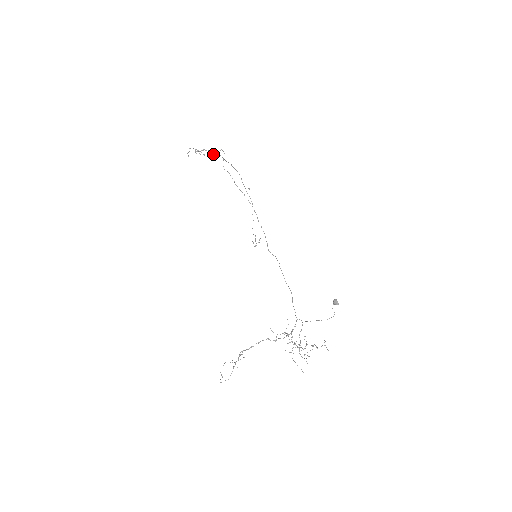
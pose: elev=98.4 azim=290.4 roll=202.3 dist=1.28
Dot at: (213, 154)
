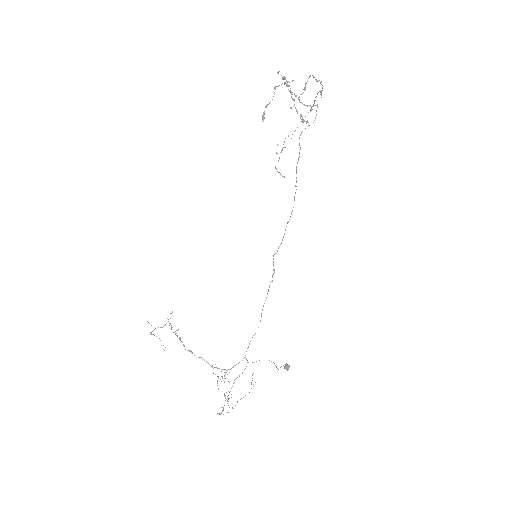
Dot at: (304, 88)
